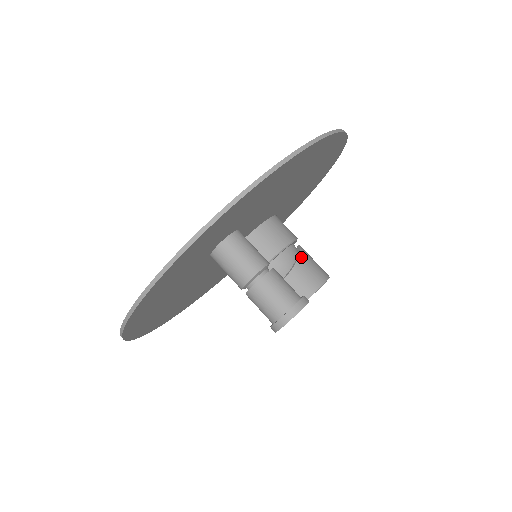
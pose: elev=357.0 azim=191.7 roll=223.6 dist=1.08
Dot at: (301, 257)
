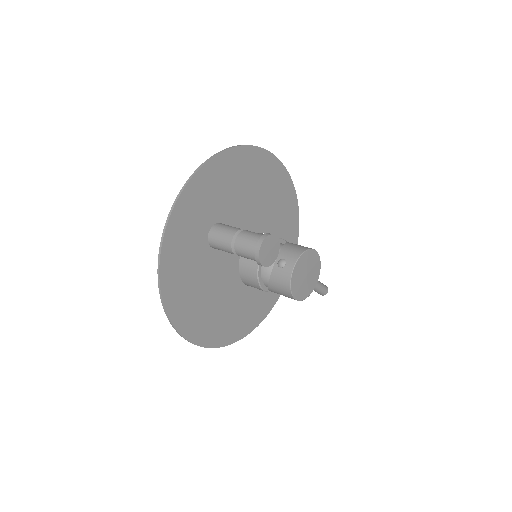
Dot at: (287, 243)
